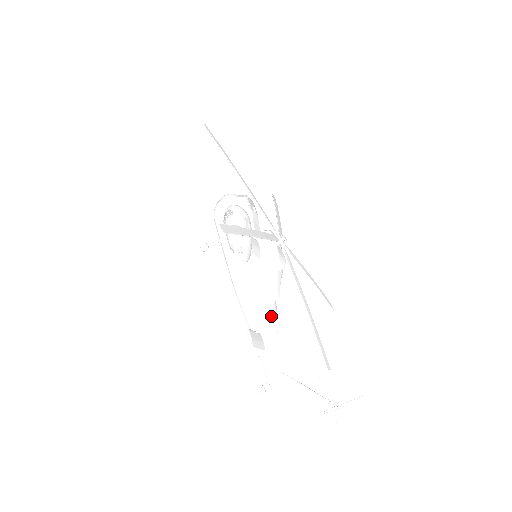
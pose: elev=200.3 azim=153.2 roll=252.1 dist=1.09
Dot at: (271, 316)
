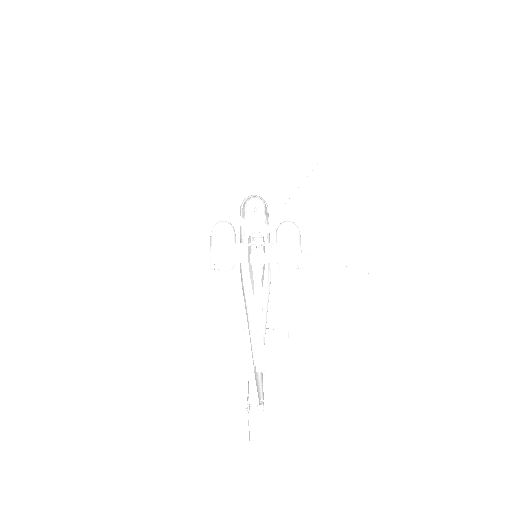
Dot at: (251, 315)
